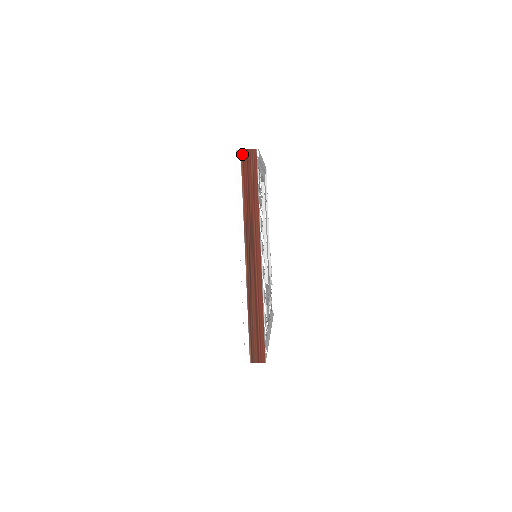
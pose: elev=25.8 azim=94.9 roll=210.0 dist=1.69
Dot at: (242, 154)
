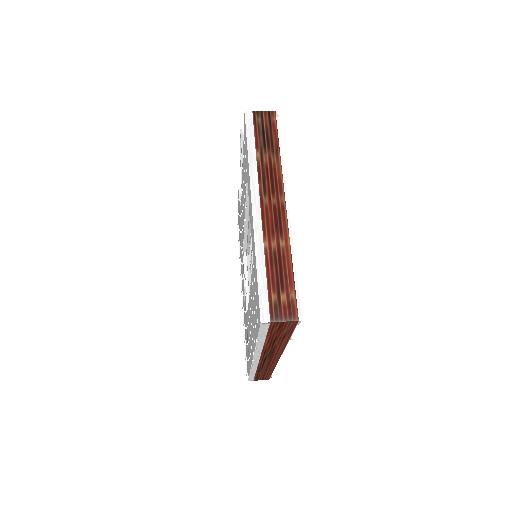
Dot at: (272, 324)
